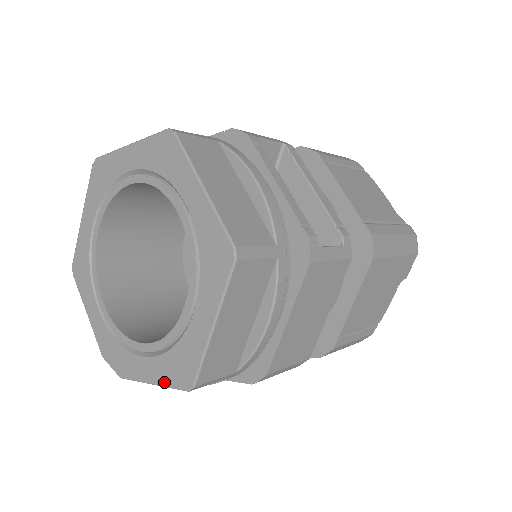
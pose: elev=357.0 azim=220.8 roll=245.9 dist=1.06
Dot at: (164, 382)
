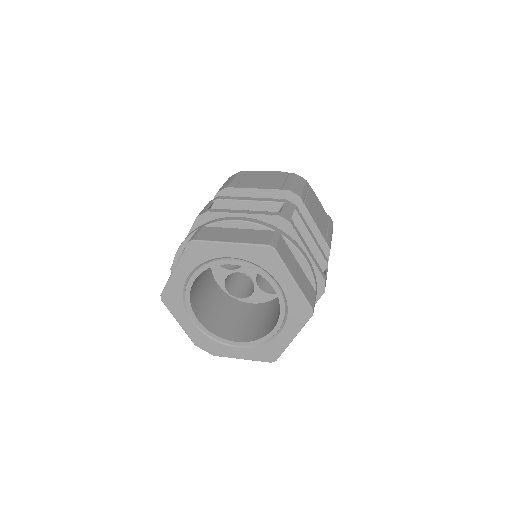
Dot at: (253, 359)
